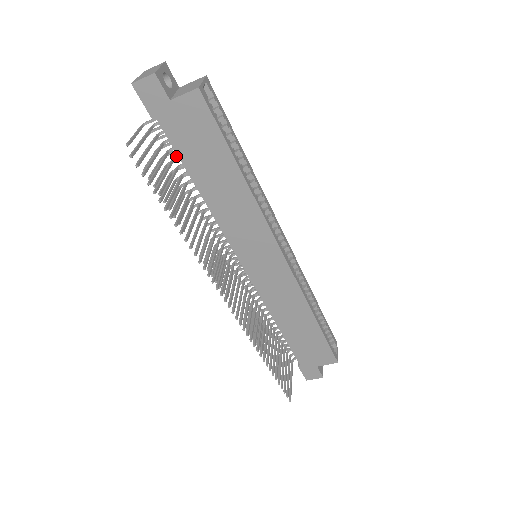
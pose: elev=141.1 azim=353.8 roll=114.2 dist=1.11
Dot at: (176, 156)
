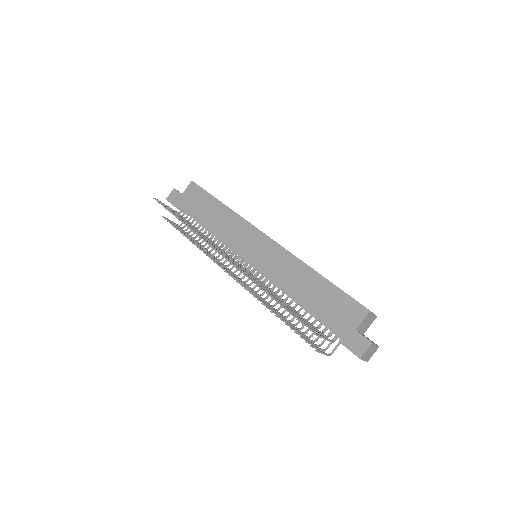
Dot at: (192, 222)
